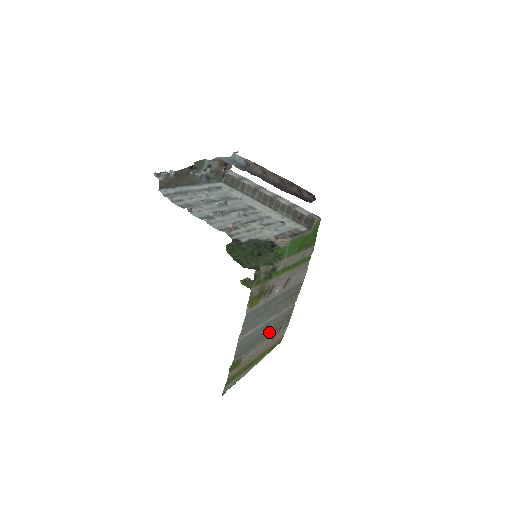
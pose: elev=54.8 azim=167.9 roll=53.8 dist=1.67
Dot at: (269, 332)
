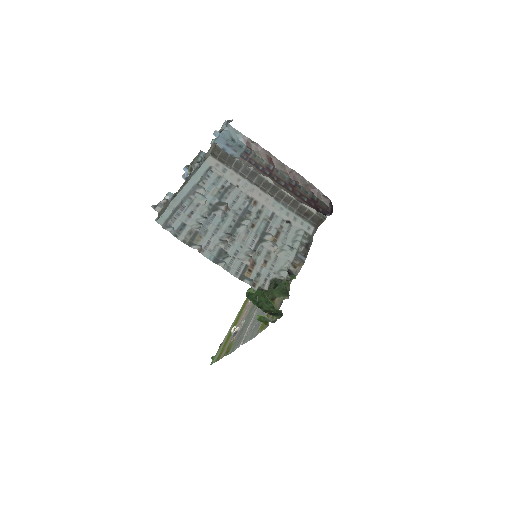
Dot at: occluded
